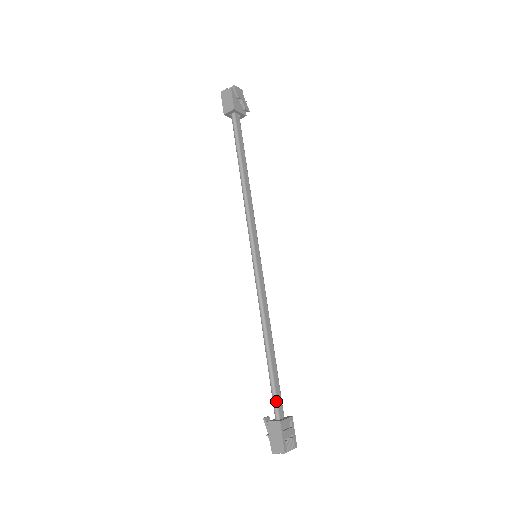
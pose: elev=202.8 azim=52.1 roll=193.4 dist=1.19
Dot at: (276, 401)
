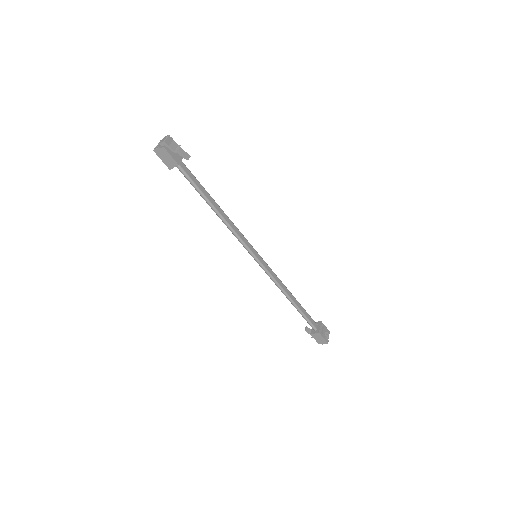
Dot at: (311, 323)
